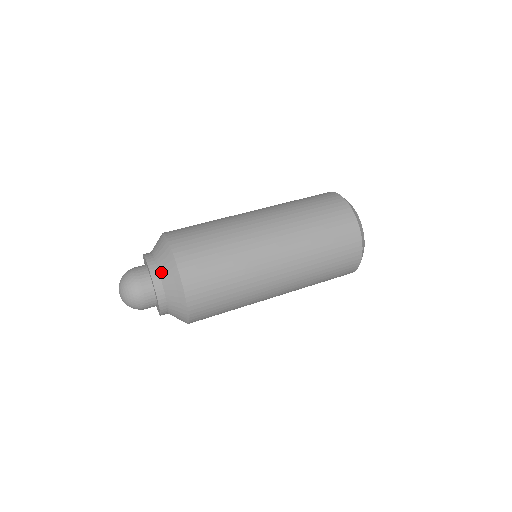
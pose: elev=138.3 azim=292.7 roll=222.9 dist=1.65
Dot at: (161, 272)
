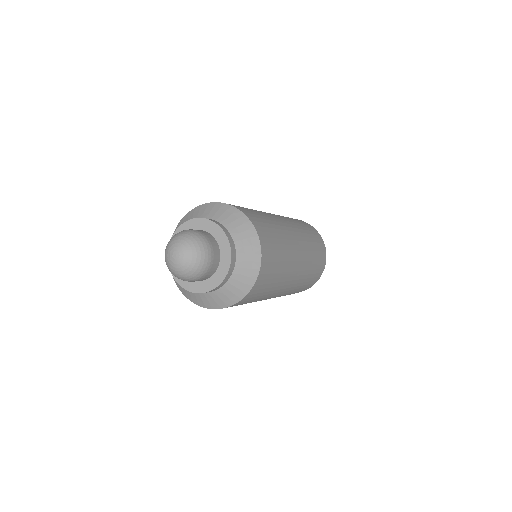
Dot at: (233, 233)
